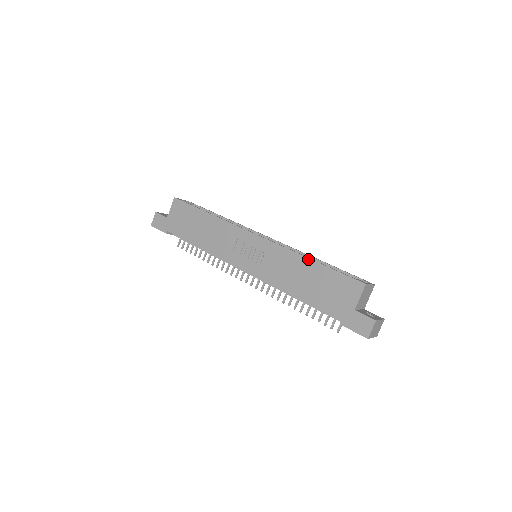
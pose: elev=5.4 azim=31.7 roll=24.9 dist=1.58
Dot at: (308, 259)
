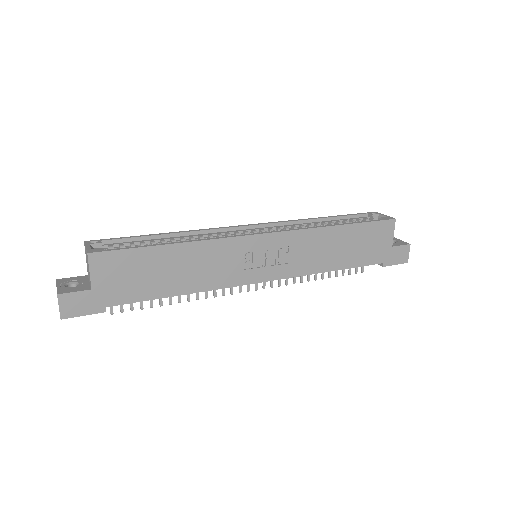
Dot at: (337, 227)
